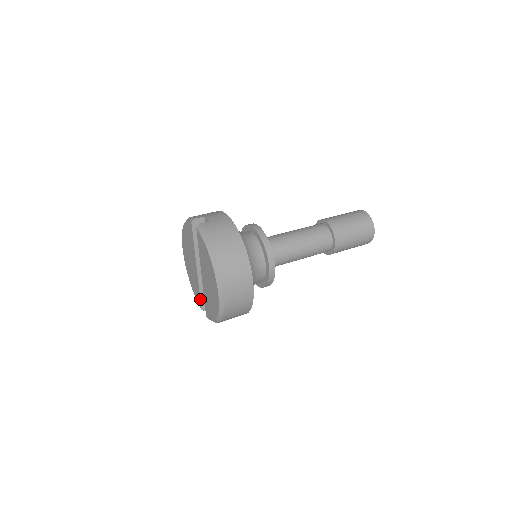
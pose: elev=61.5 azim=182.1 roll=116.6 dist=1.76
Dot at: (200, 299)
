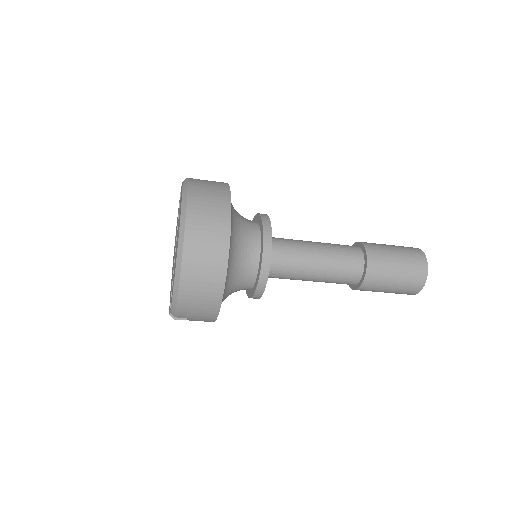
Dot at: occluded
